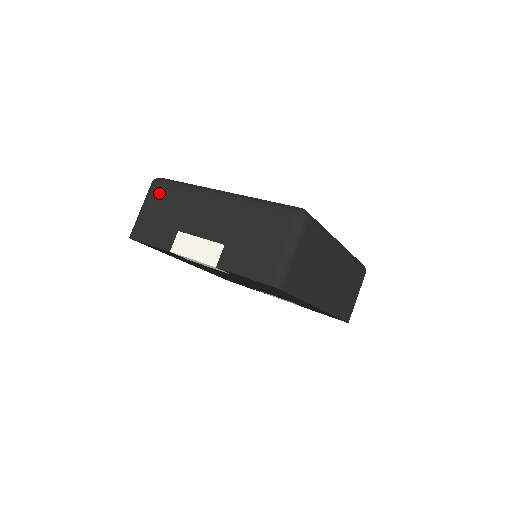
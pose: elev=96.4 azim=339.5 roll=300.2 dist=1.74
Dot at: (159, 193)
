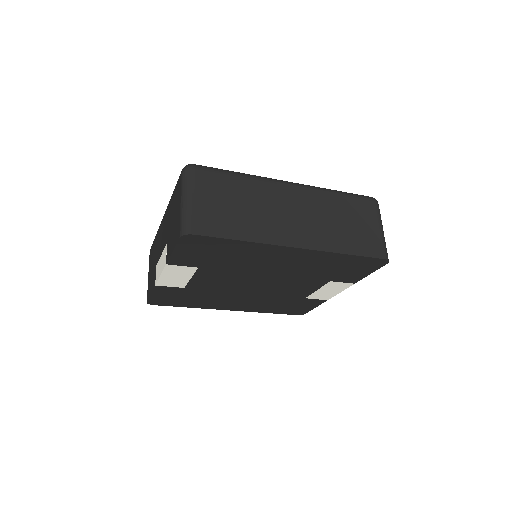
Dot at: (151, 255)
